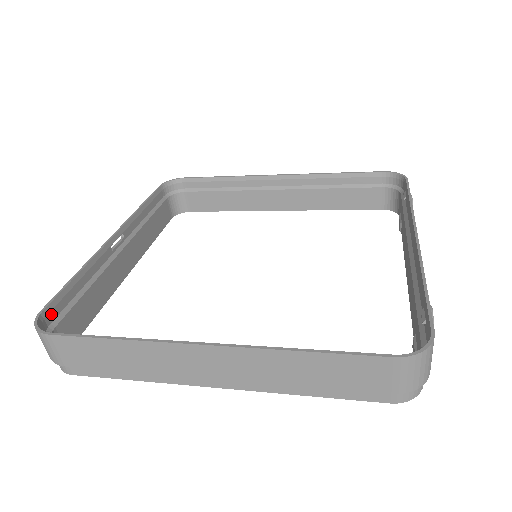
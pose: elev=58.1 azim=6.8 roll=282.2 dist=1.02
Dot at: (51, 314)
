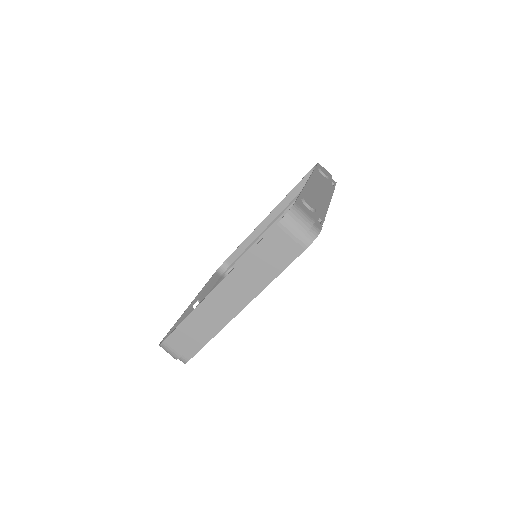
Dot at: occluded
